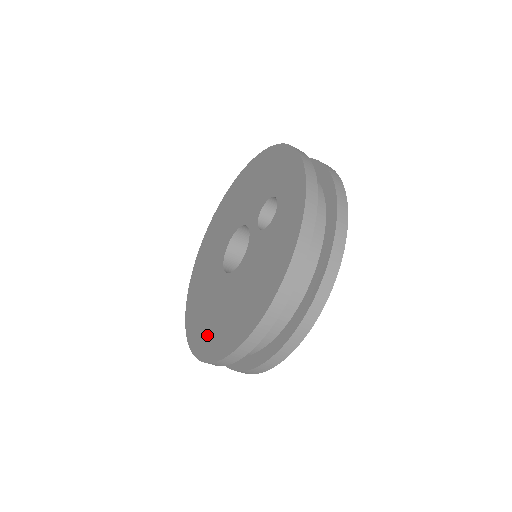
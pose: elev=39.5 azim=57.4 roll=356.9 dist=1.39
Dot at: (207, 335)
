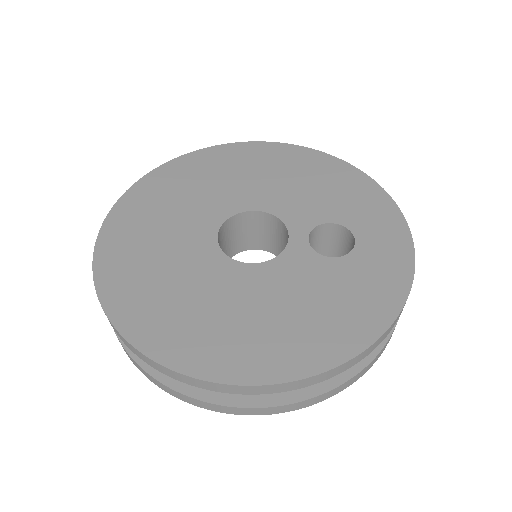
Dot at: (158, 313)
